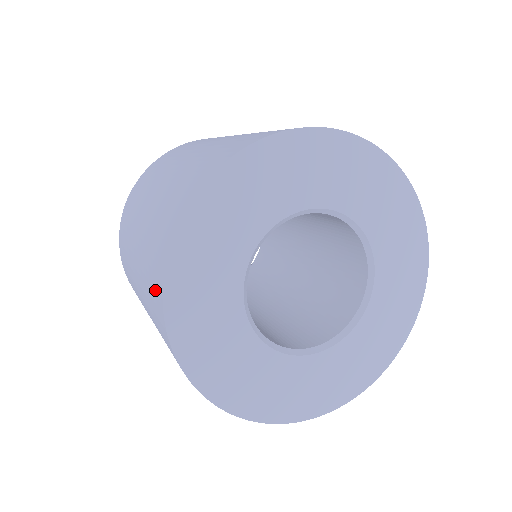
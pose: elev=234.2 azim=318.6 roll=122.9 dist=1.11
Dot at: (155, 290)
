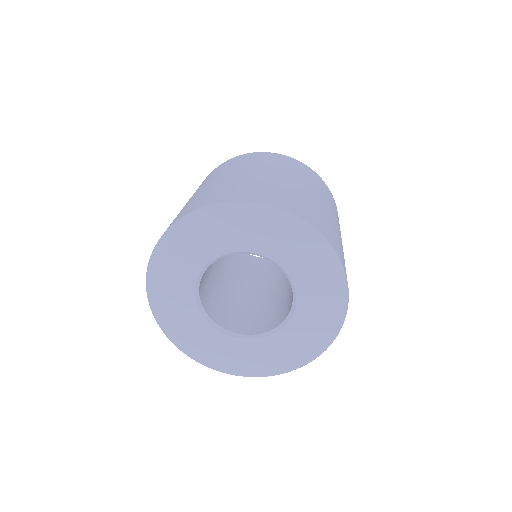
Dot at: occluded
